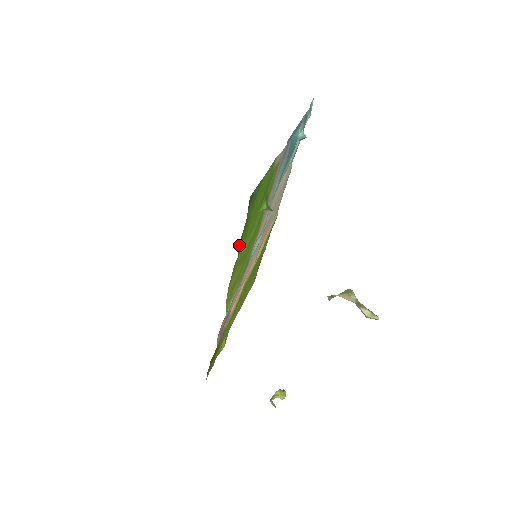
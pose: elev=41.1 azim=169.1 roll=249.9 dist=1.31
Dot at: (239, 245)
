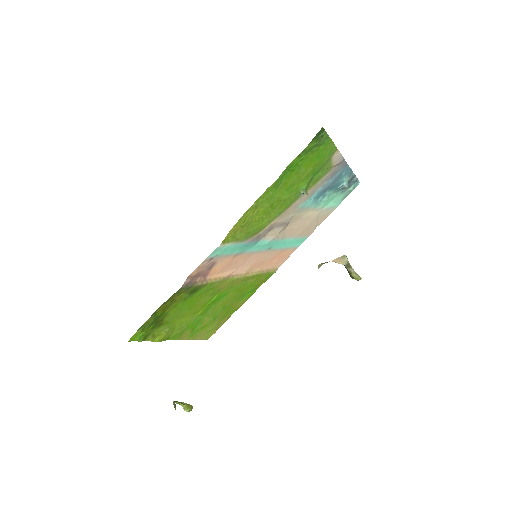
Dot at: (285, 170)
